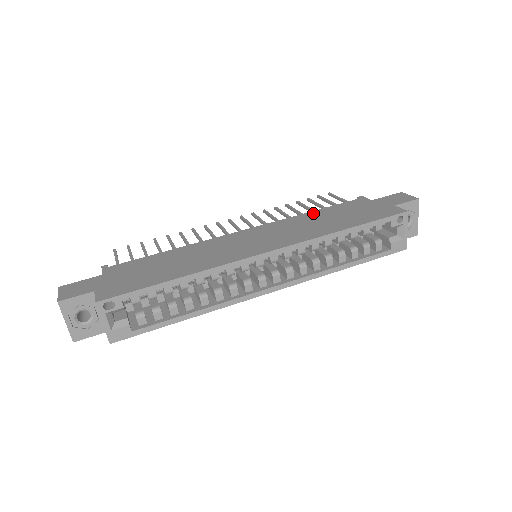
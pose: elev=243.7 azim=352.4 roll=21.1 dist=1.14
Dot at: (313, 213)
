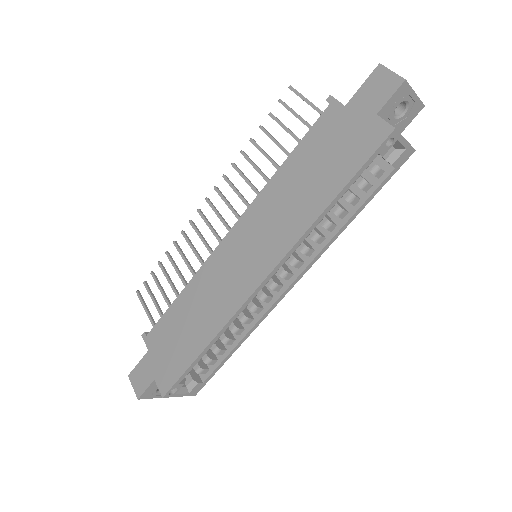
Dot at: (285, 169)
